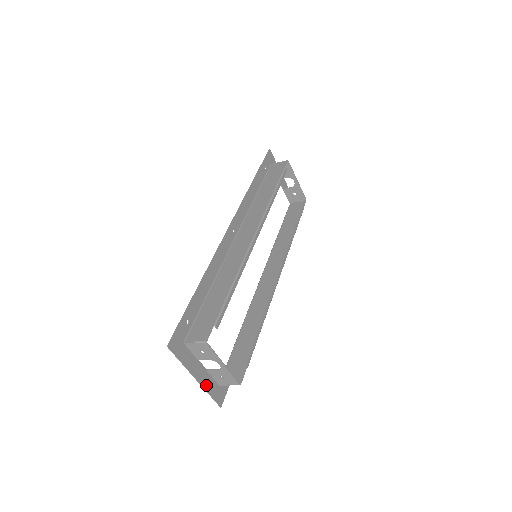
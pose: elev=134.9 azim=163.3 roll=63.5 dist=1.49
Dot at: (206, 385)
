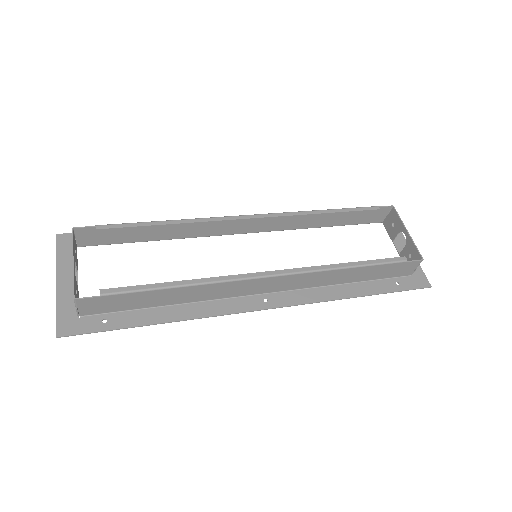
Dot at: (62, 299)
